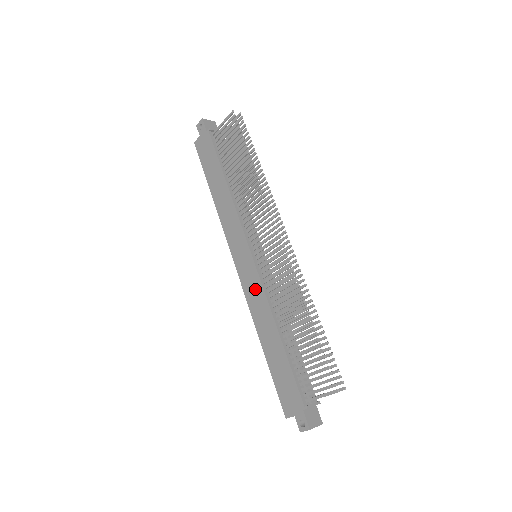
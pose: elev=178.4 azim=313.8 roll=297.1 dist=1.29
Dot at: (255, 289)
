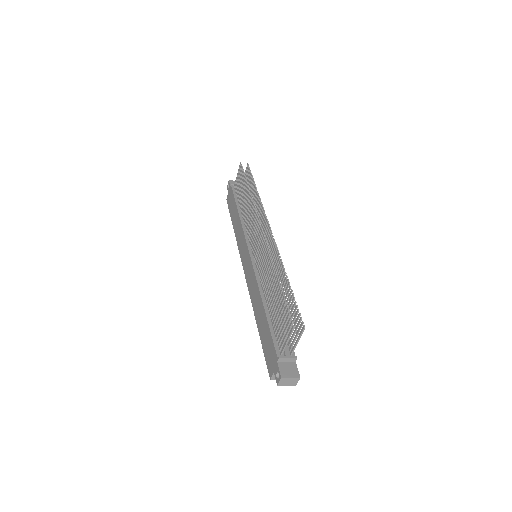
Dot at: (252, 278)
